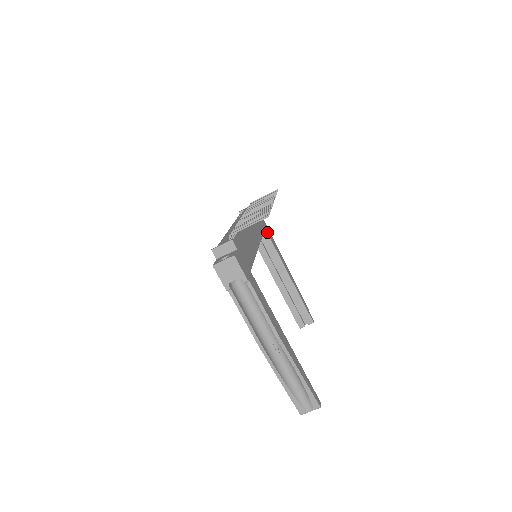
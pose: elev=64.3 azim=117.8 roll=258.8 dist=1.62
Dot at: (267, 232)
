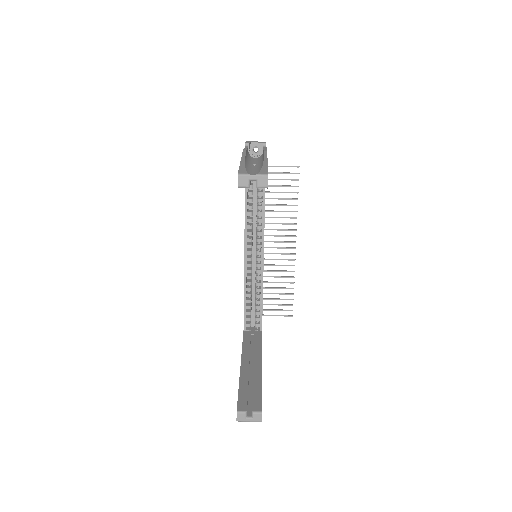
Dot at: occluded
